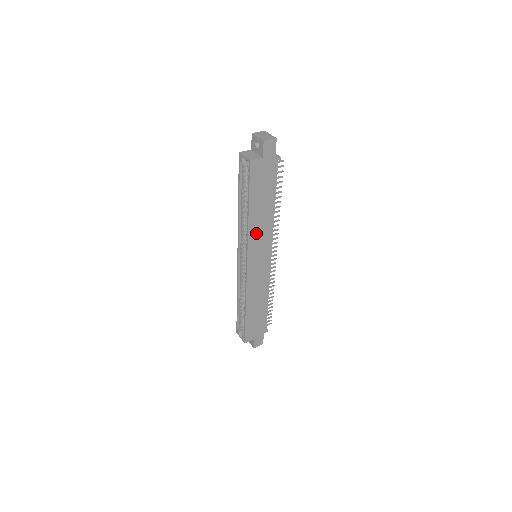
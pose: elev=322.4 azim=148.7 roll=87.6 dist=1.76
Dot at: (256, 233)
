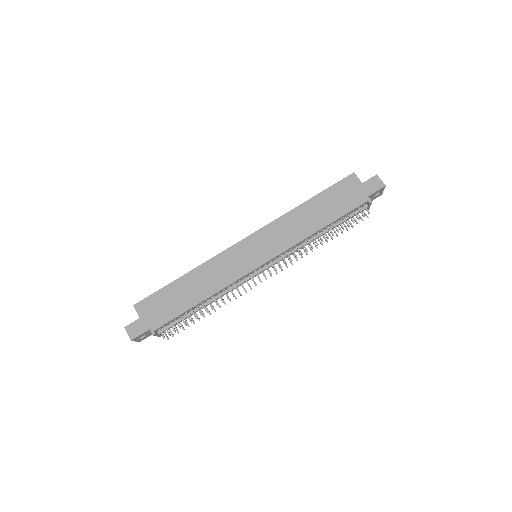
Dot at: (286, 225)
